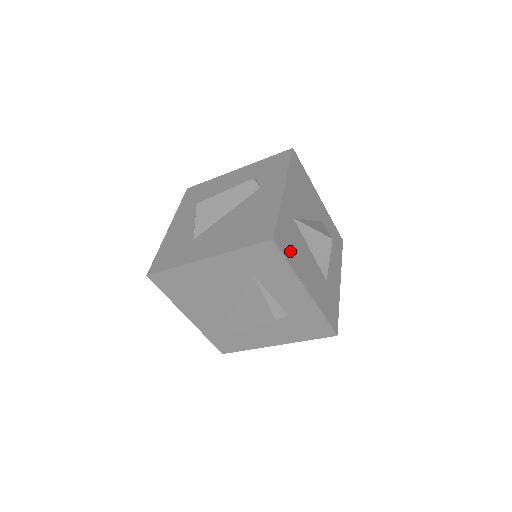
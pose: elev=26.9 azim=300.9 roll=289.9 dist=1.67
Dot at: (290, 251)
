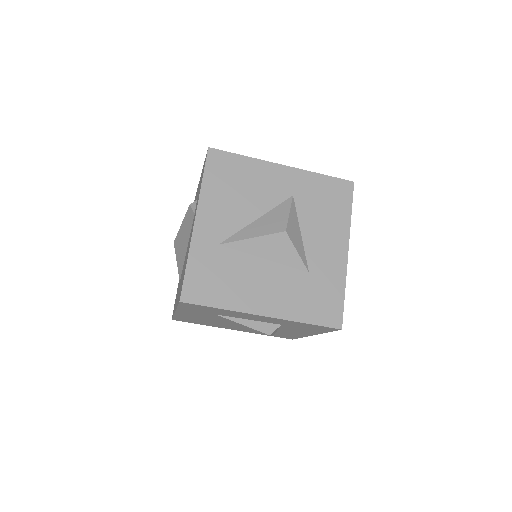
Dot at: (217, 291)
